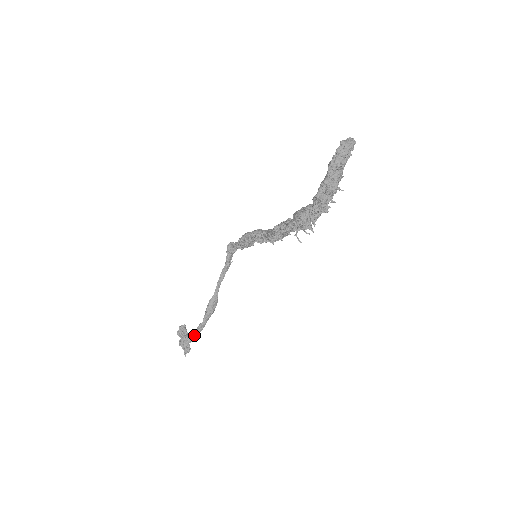
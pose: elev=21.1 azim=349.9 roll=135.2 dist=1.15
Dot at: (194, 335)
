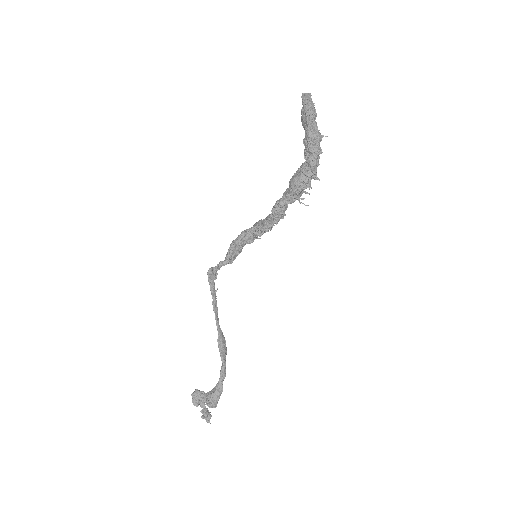
Dot at: (220, 386)
